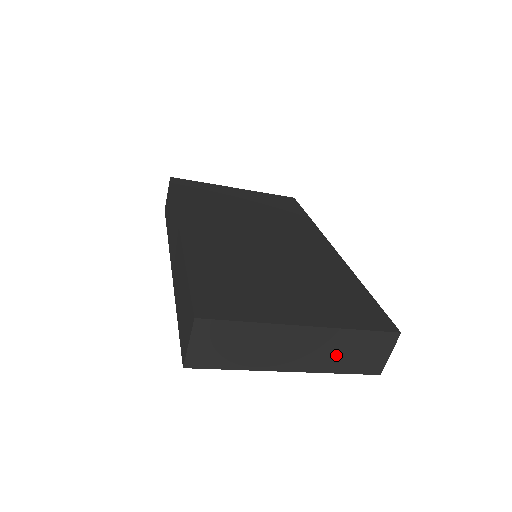
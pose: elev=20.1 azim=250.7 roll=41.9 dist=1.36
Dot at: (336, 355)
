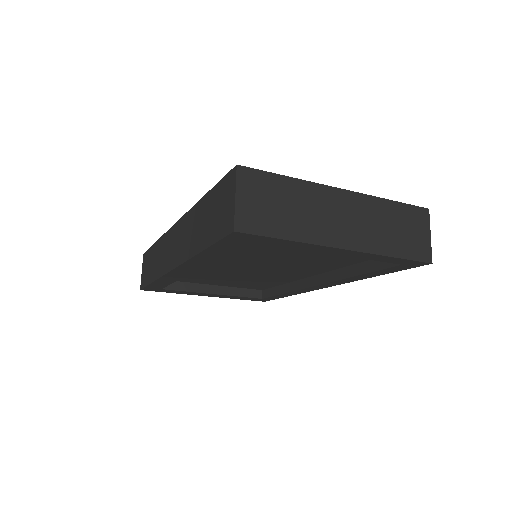
Dot at: (382, 231)
